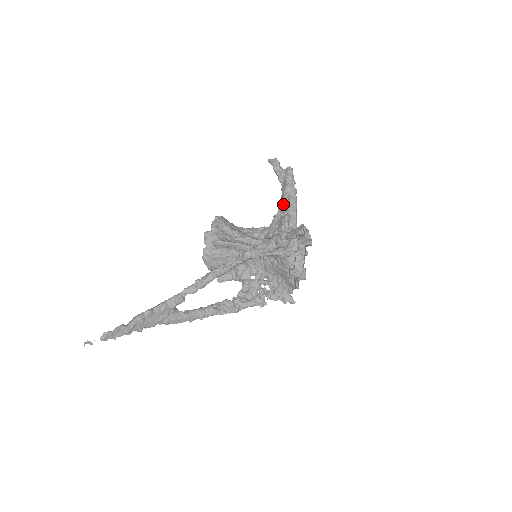
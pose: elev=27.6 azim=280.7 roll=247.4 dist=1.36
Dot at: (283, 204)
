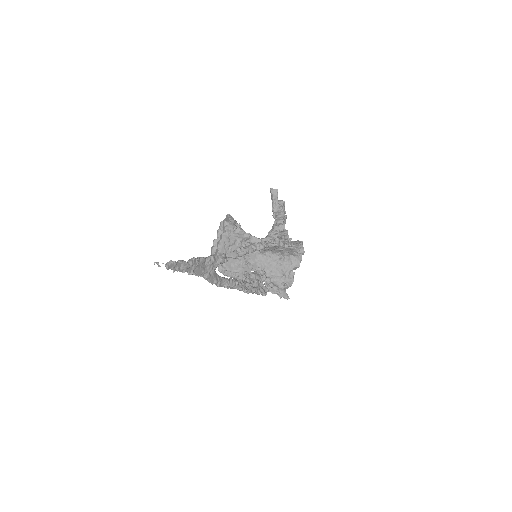
Dot at: (280, 223)
